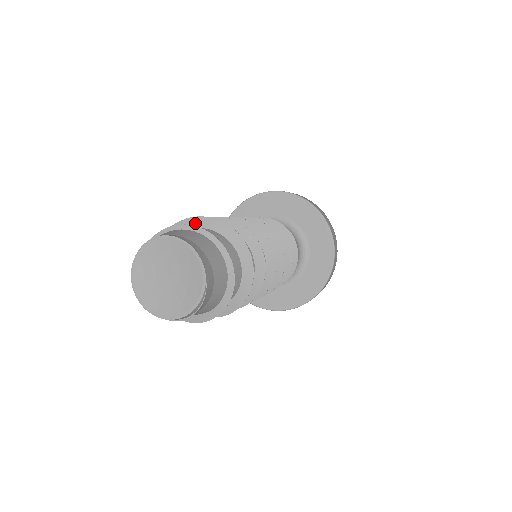
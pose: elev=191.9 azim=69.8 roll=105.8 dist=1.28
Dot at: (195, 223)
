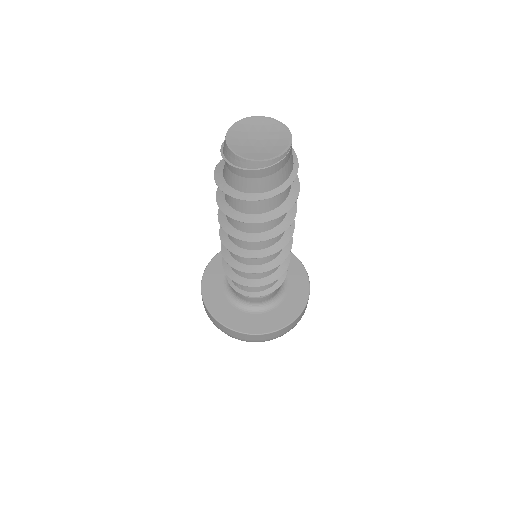
Dot at: occluded
